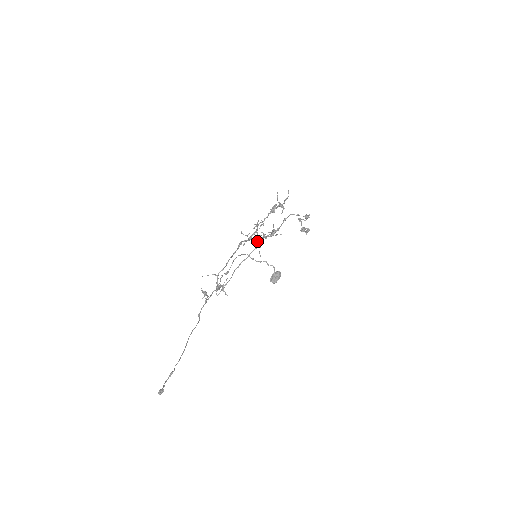
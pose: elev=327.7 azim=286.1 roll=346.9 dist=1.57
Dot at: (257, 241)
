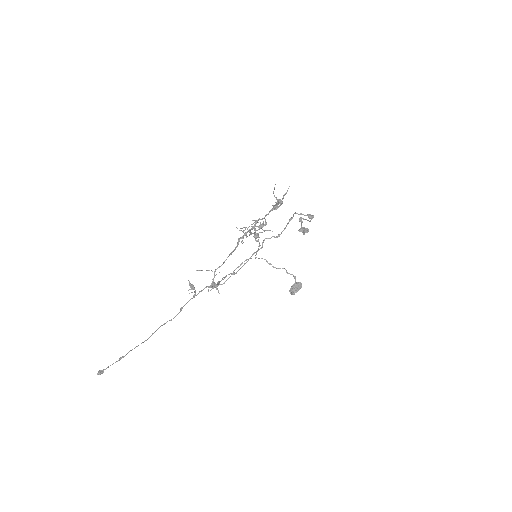
Dot at: (255, 239)
